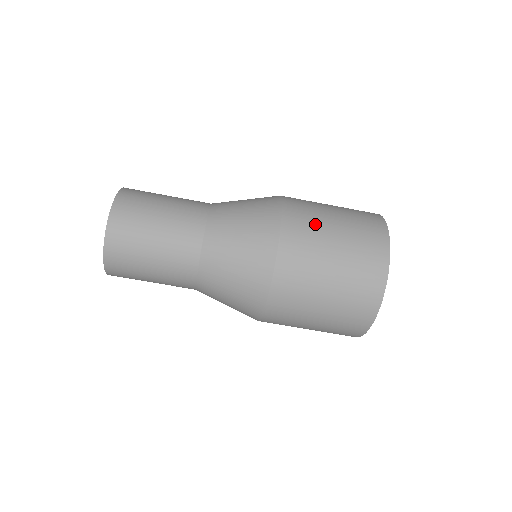
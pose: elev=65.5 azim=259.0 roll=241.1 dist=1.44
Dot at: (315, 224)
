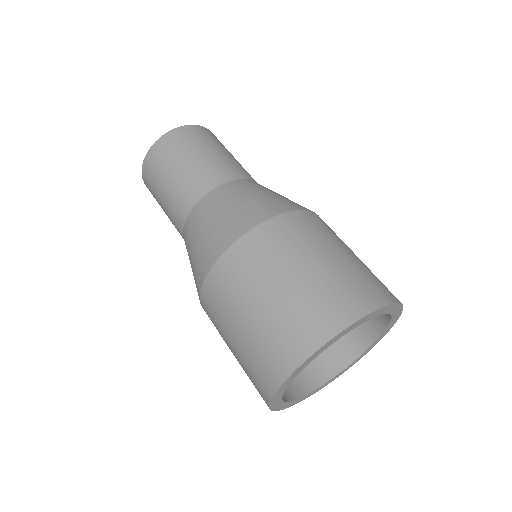
Dot at: occluded
